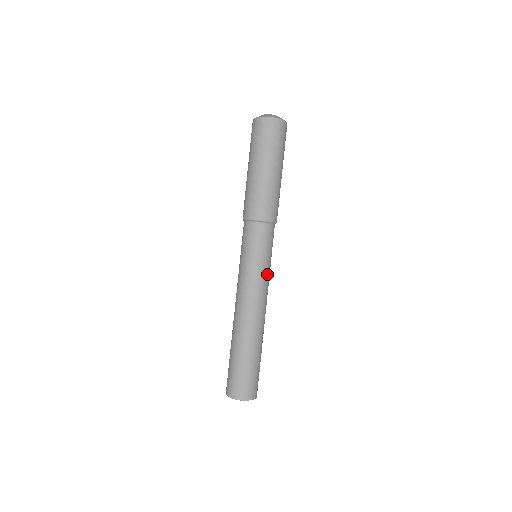
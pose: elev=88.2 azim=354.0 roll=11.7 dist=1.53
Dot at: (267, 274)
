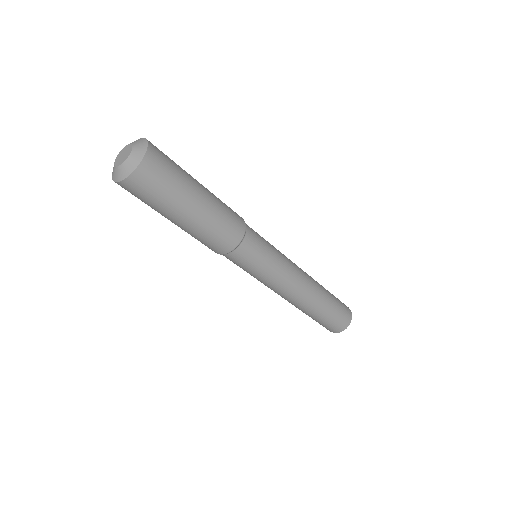
Dot at: (280, 268)
